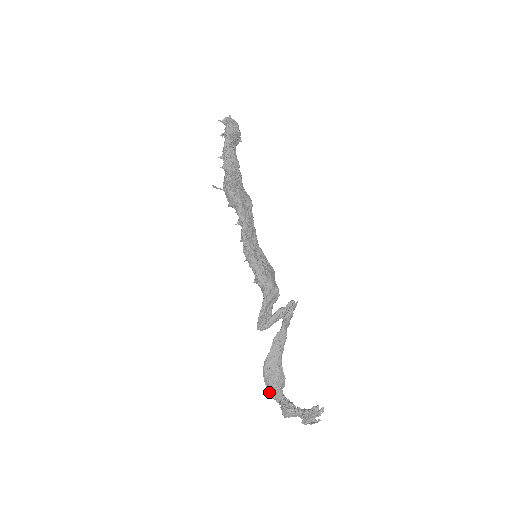
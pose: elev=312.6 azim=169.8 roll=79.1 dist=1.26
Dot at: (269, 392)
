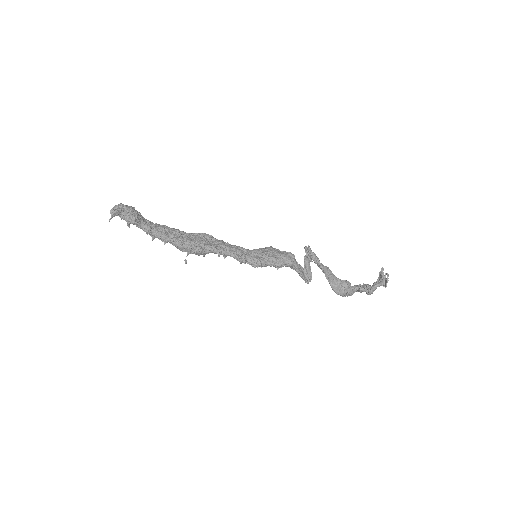
Dot at: occluded
